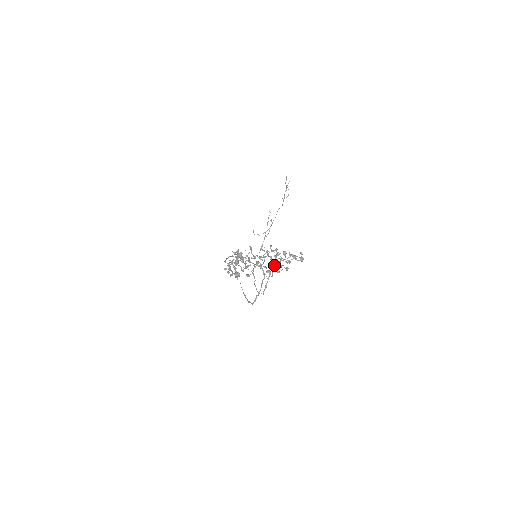
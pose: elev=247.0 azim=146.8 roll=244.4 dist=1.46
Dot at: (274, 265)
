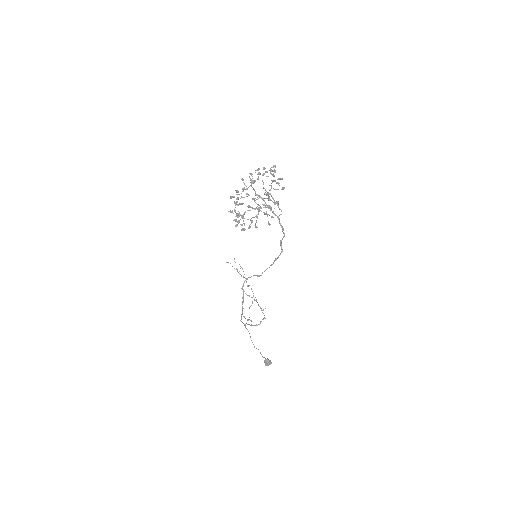
Dot at: (267, 195)
